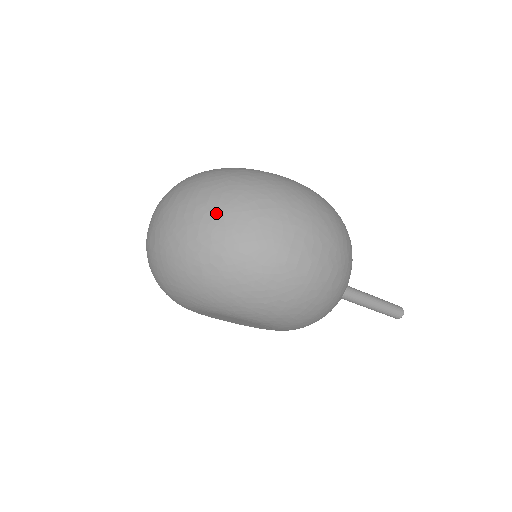
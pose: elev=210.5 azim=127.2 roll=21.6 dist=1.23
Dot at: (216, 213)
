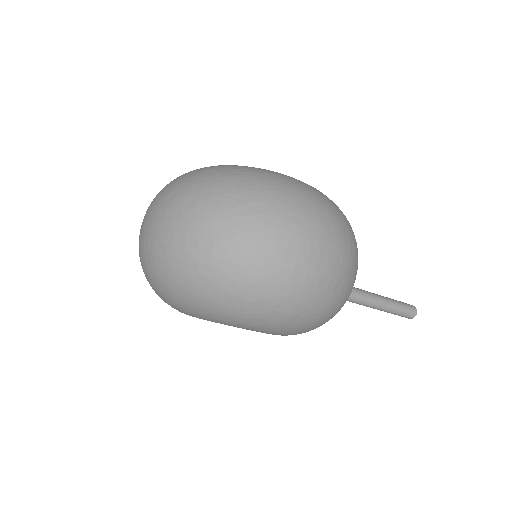
Dot at: (204, 219)
